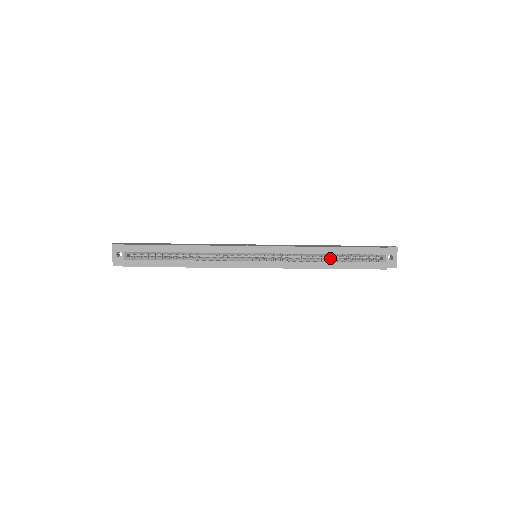
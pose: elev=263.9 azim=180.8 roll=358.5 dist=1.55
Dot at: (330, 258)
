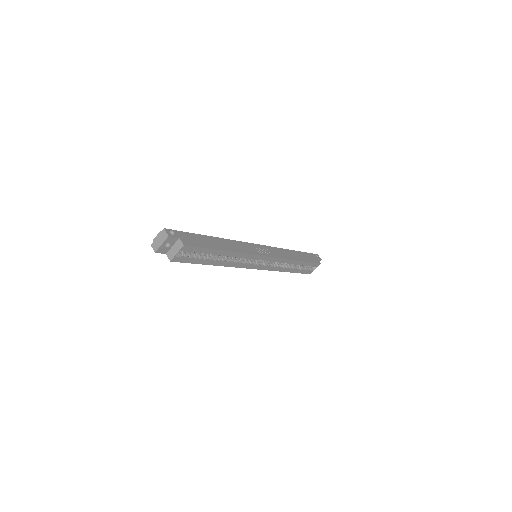
Dot at: occluded
